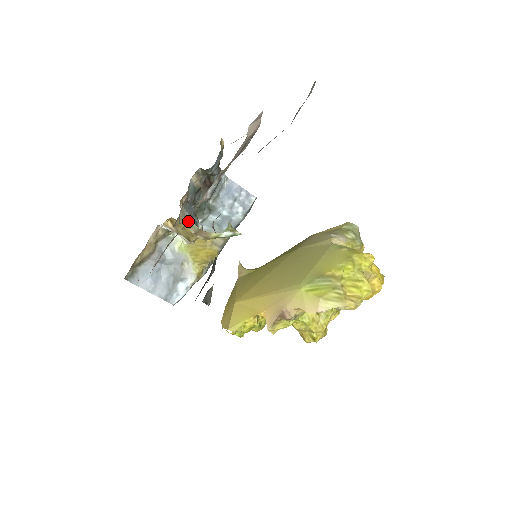
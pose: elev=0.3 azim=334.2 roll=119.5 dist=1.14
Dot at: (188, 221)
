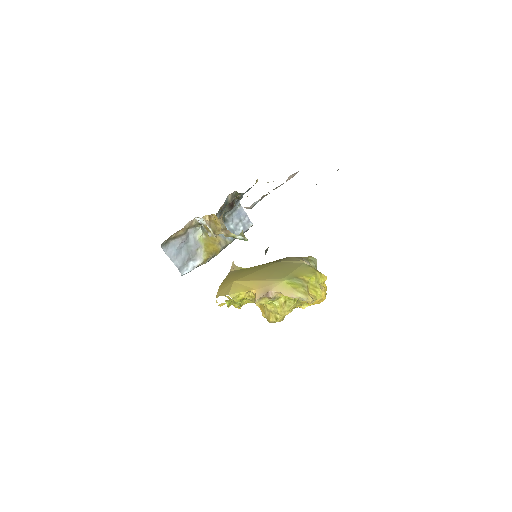
Dot at: (222, 220)
